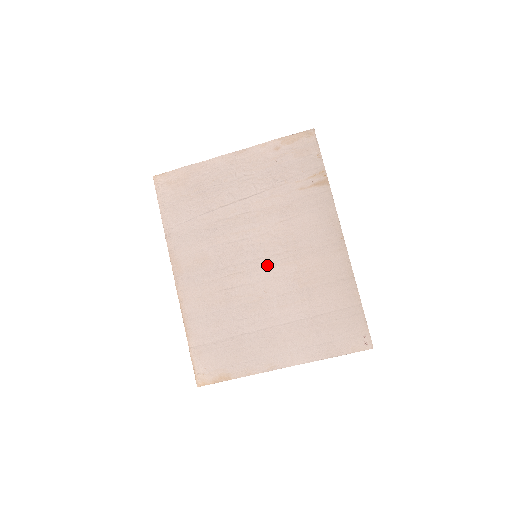
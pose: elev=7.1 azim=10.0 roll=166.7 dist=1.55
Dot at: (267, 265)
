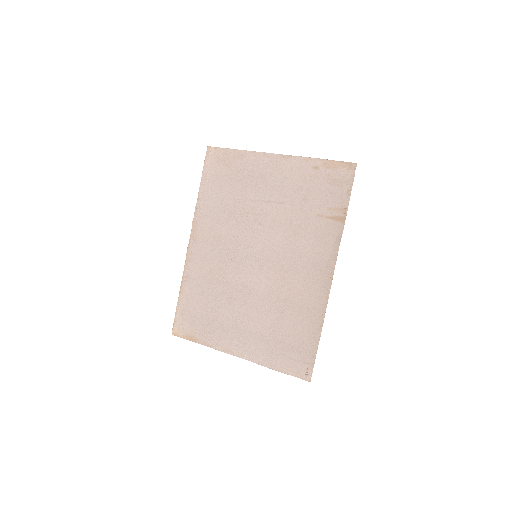
Dot at: (261, 268)
